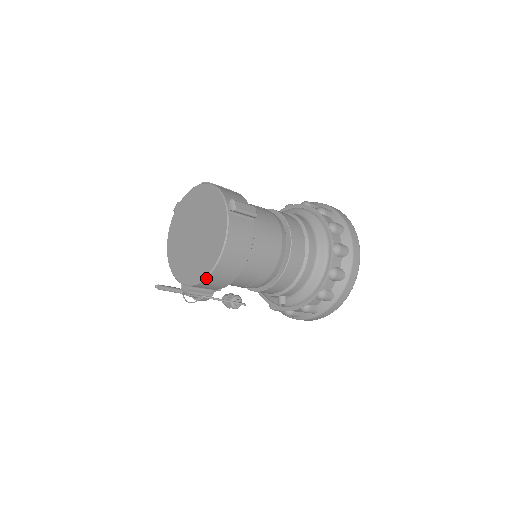
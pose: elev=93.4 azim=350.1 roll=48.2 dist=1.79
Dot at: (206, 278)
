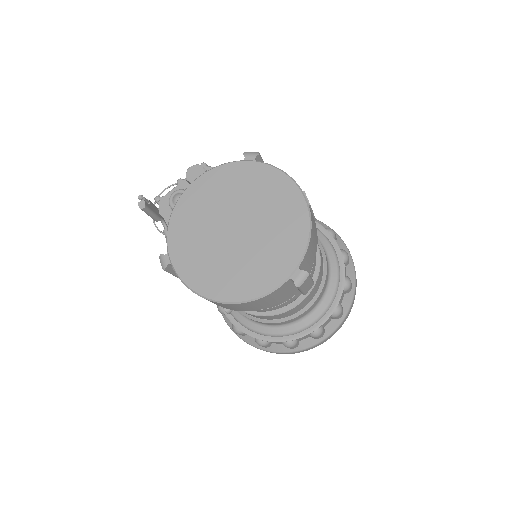
Dot at: (195, 293)
